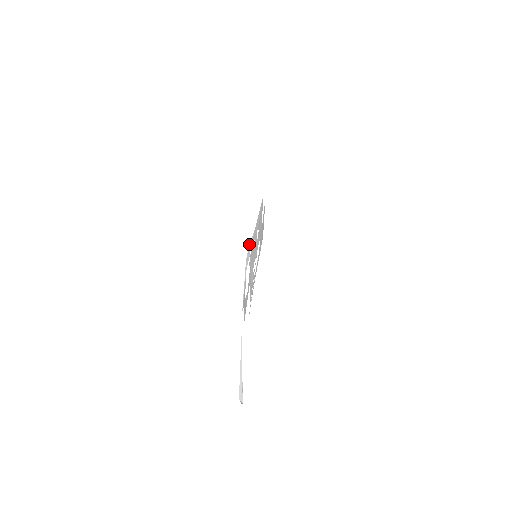
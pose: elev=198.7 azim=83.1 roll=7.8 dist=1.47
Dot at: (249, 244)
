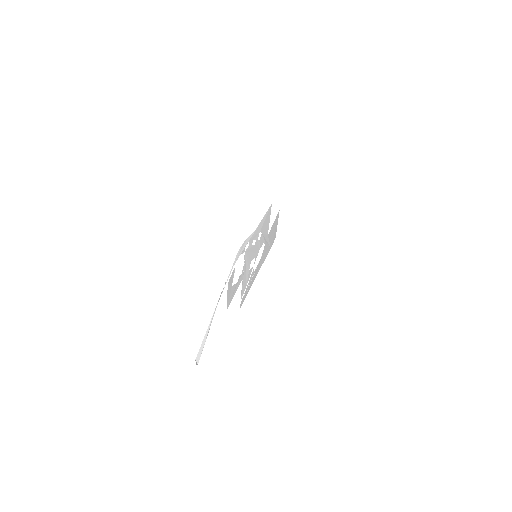
Dot at: (246, 239)
